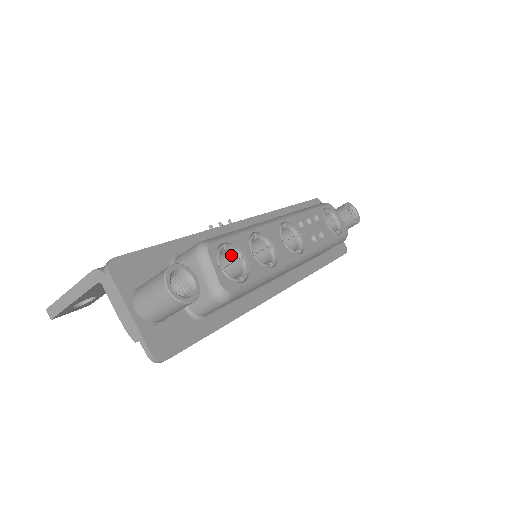
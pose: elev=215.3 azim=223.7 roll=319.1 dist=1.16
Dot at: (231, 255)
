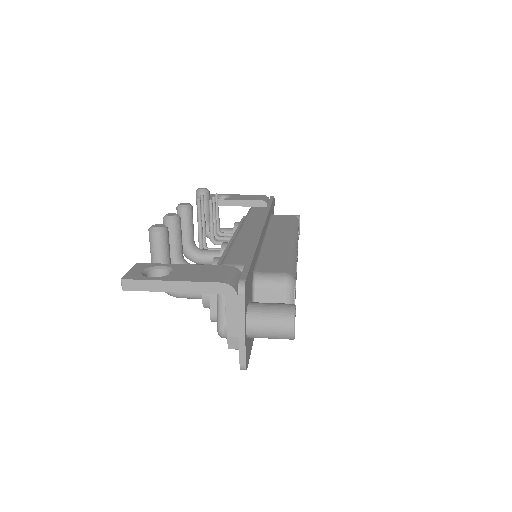
Dot at: occluded
